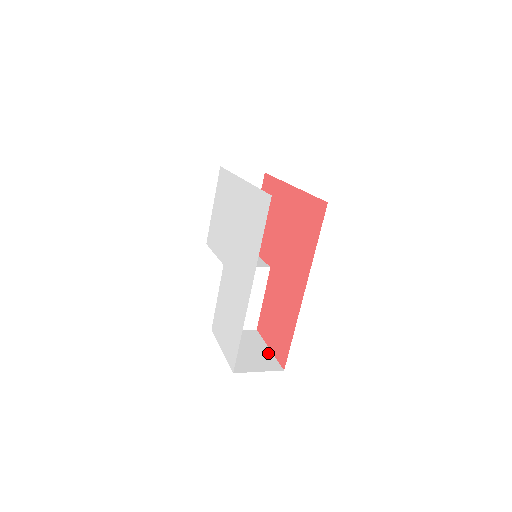
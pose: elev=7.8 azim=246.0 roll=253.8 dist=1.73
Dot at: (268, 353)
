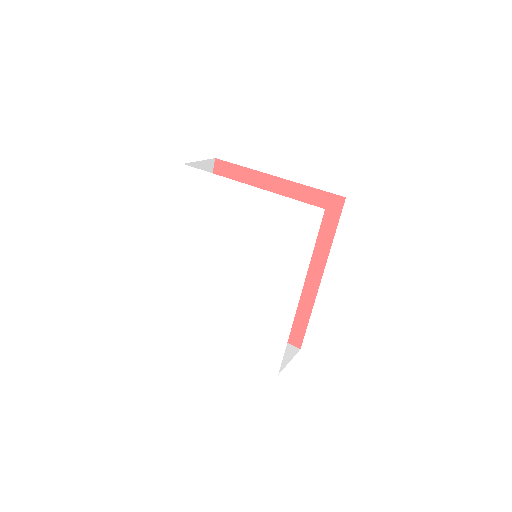
Dot at: occluded
